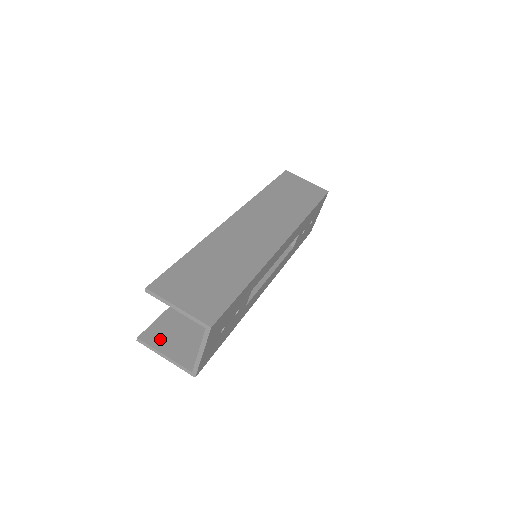
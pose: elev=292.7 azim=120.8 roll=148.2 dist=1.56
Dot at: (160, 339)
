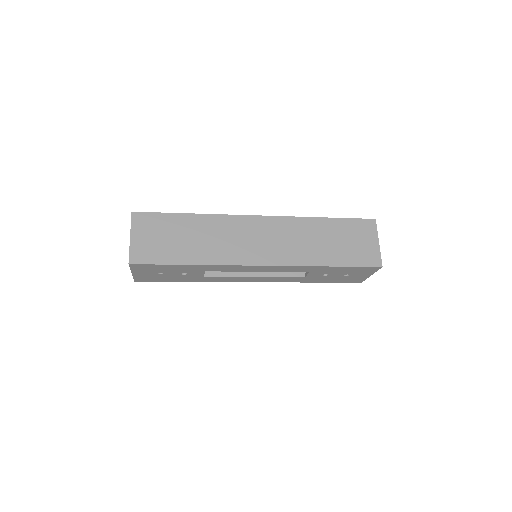
Dot at: occluded
